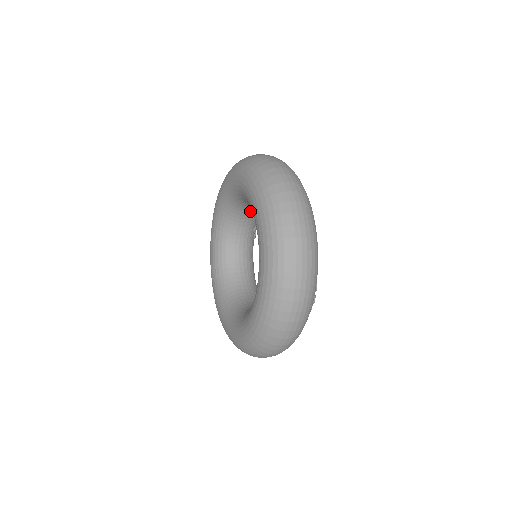
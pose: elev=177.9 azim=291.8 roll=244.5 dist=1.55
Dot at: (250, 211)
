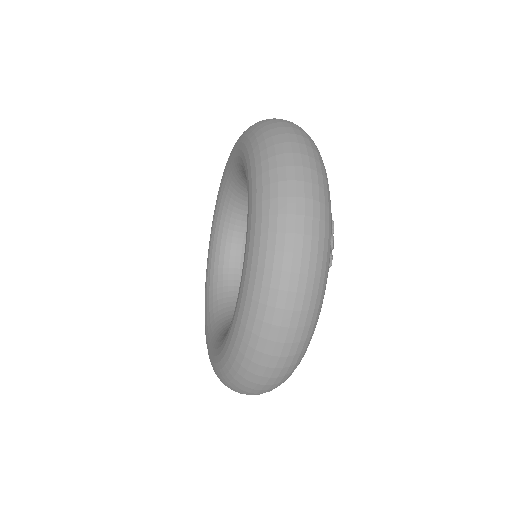
Dot at: occluded
